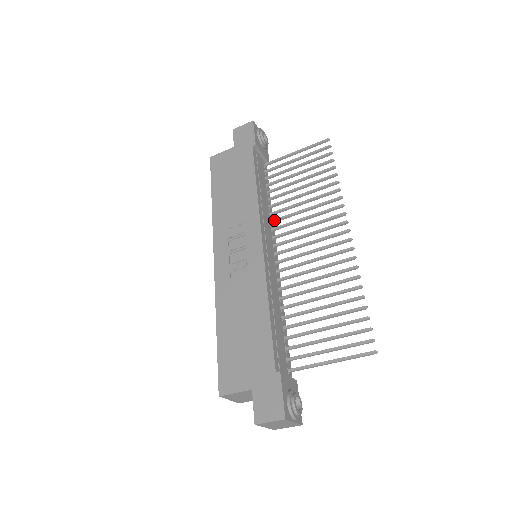
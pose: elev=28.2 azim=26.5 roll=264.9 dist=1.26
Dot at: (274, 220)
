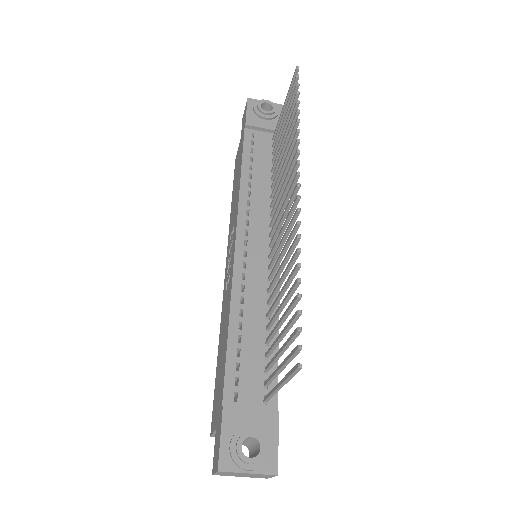
Dot at: (271, 203)
